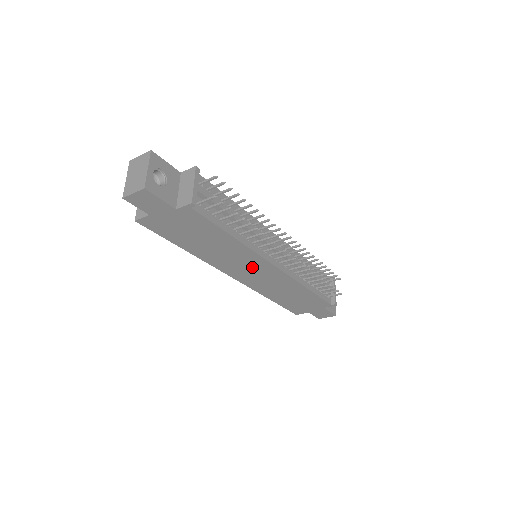
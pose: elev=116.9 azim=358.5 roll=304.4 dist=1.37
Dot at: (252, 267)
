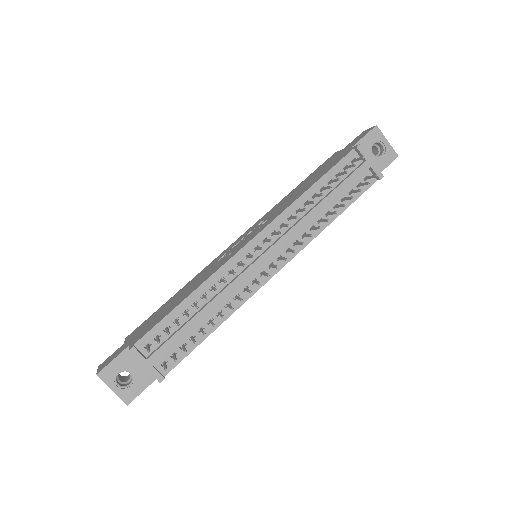
Dot at: occluded
